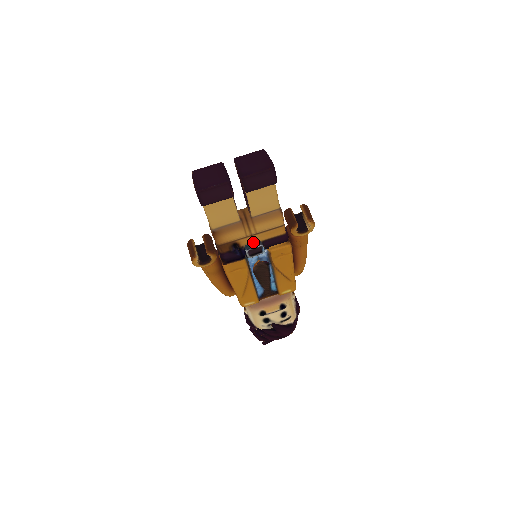
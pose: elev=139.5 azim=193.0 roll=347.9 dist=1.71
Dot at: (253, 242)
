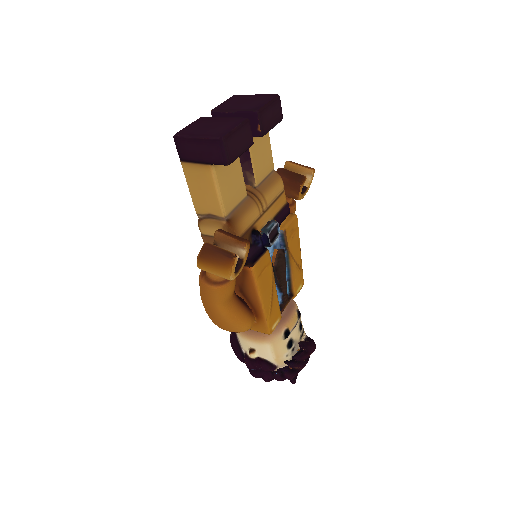
Dot at: (266, 223)
